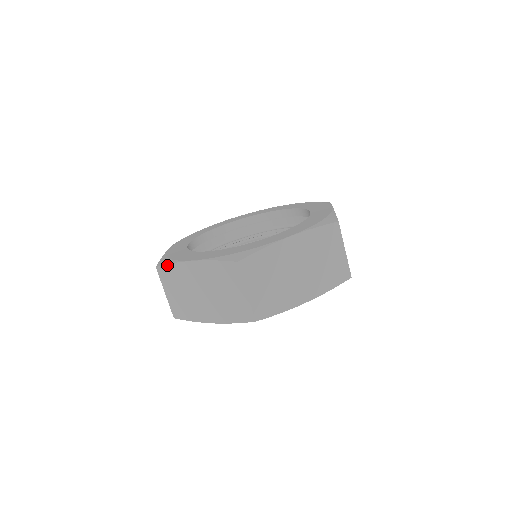
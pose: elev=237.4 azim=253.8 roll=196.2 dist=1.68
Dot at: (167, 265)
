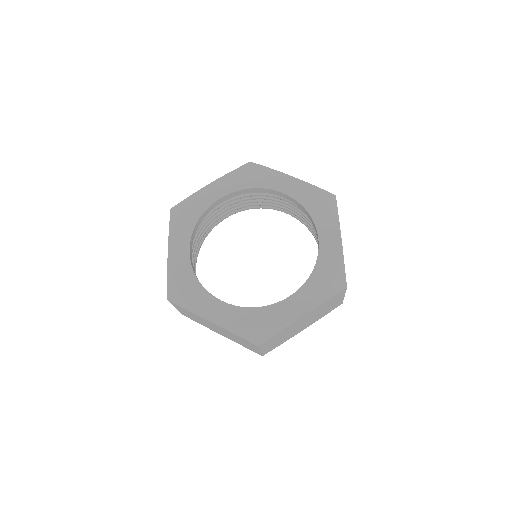
Dot at: (181, 307)
